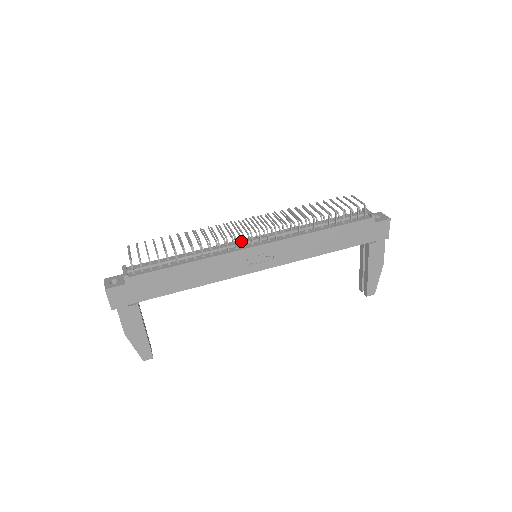
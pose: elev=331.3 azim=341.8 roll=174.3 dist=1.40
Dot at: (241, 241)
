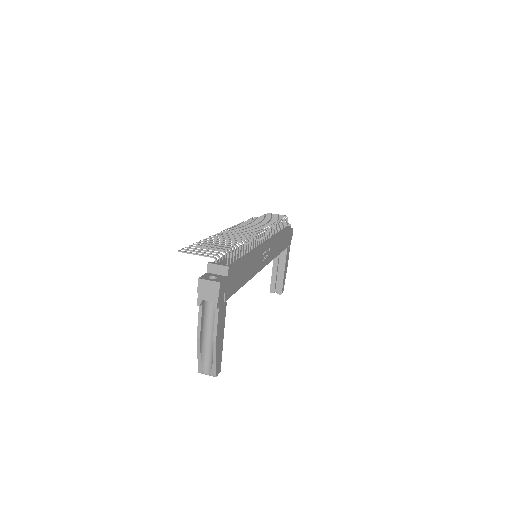
Dot at: occluded
